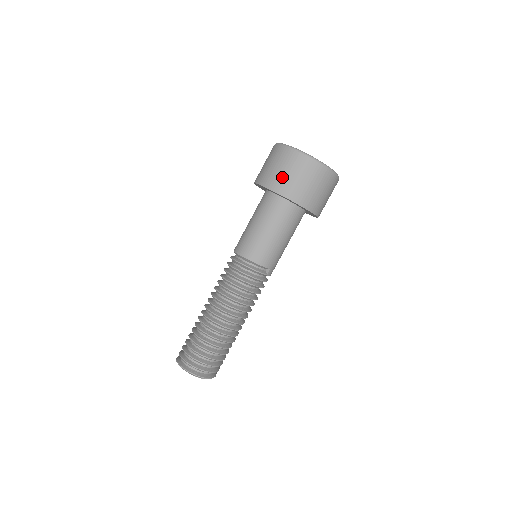
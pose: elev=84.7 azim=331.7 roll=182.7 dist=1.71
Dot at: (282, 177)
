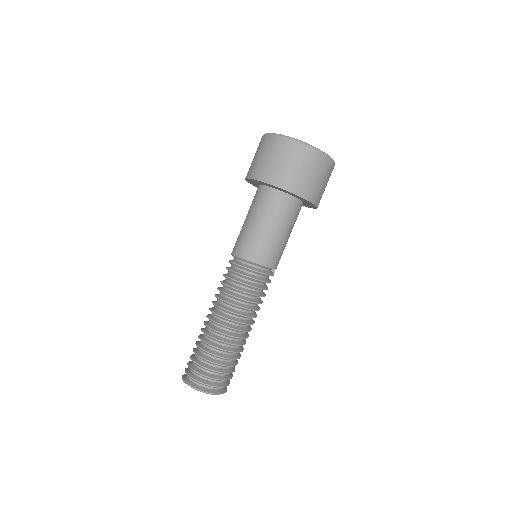
Dot at: (304, 179)
